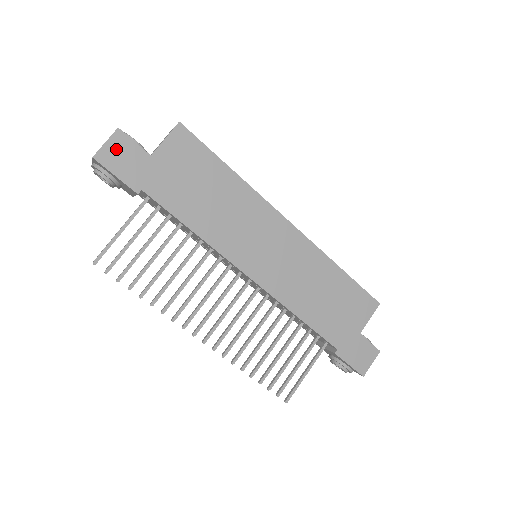
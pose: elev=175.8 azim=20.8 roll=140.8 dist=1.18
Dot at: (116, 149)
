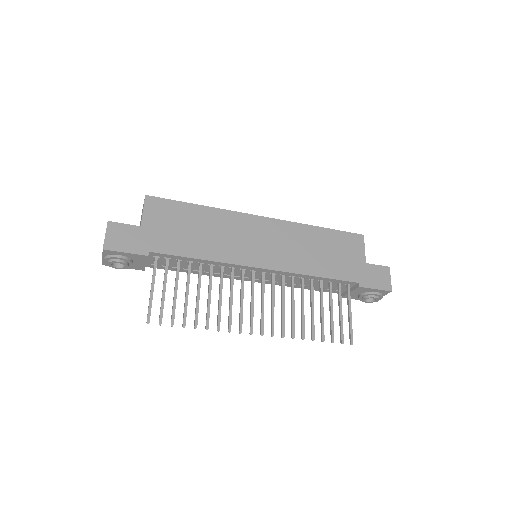
Dot at: (115, 235)
